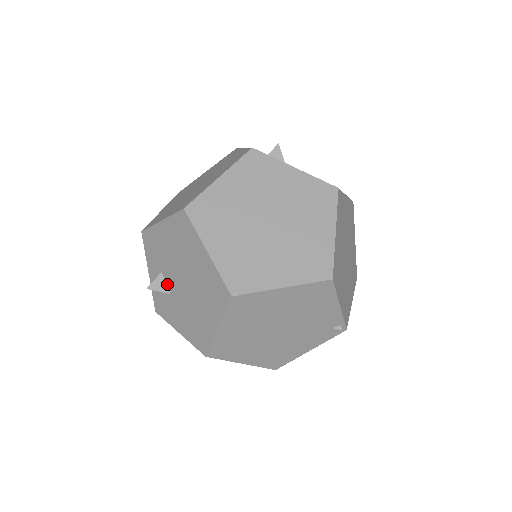
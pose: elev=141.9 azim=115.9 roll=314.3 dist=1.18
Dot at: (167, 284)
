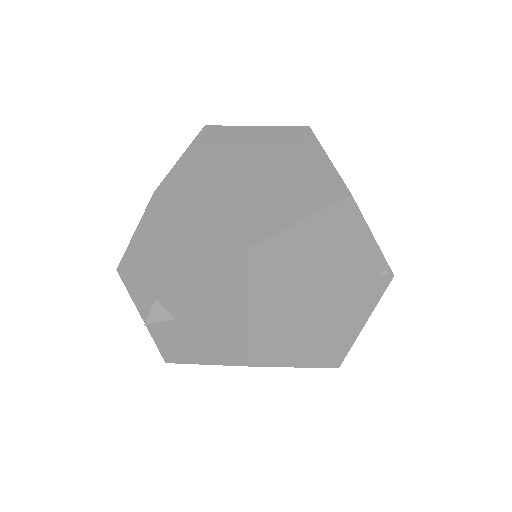
Dot at: (167, 309)
